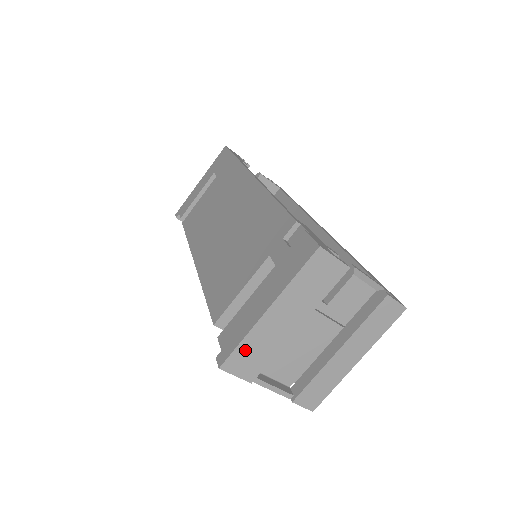
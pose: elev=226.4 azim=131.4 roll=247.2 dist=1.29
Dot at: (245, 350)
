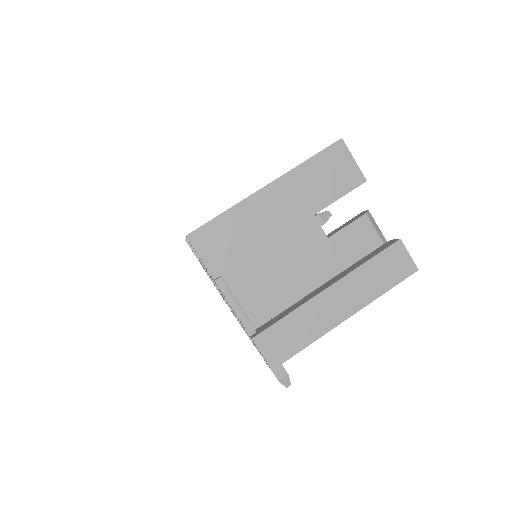
Dot at: (224, 227)
